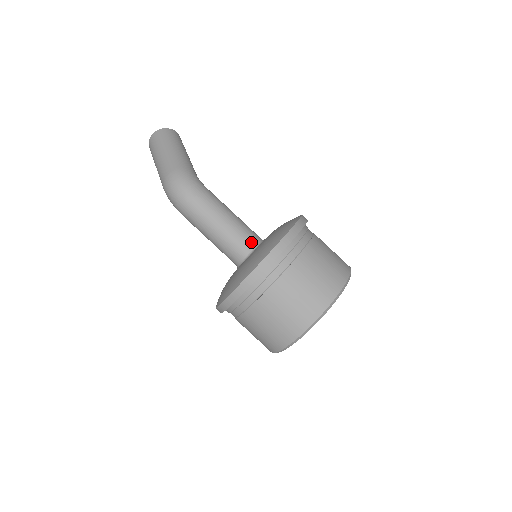
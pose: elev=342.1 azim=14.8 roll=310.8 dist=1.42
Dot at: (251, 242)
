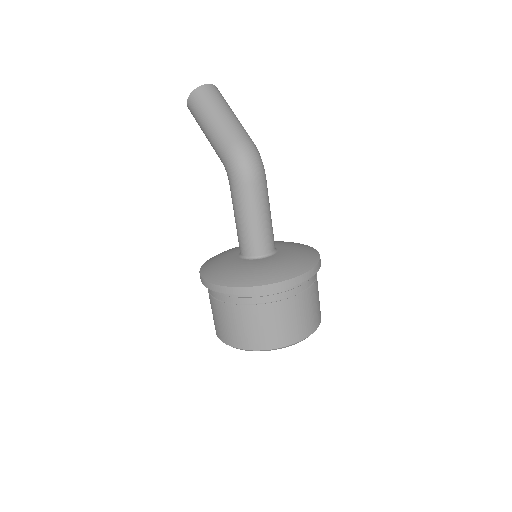
Dot at: occluded
